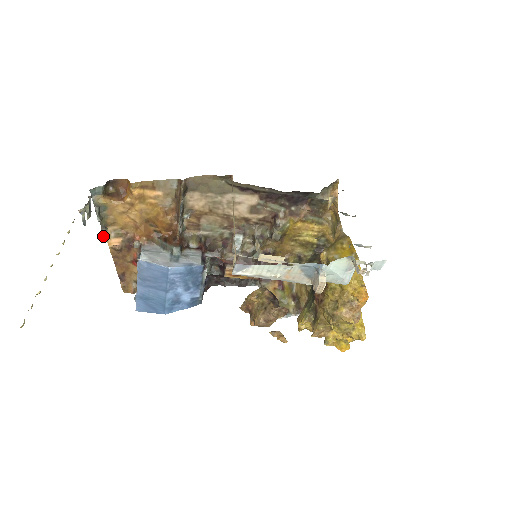
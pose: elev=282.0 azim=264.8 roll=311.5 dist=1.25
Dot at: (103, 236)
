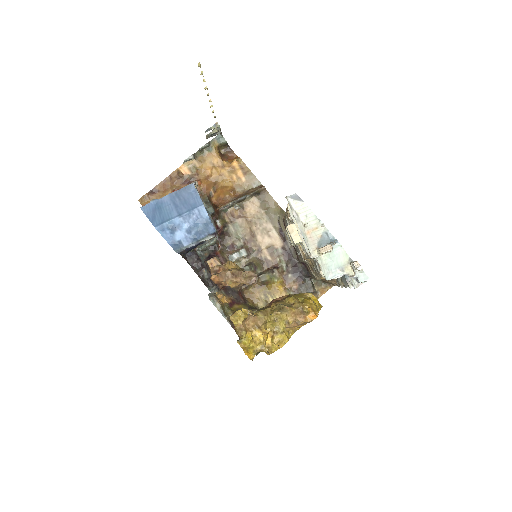
Dot at: (188, 158)
